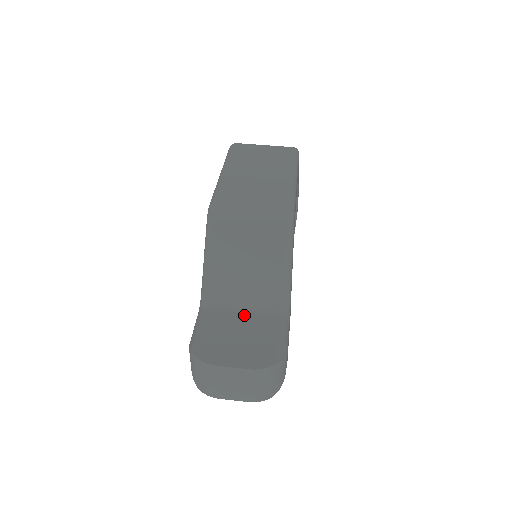
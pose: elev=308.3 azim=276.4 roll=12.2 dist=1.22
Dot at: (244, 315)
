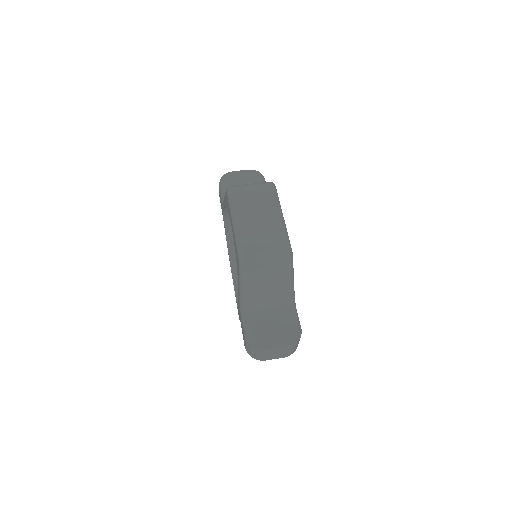
Dot at: (270, 311)
